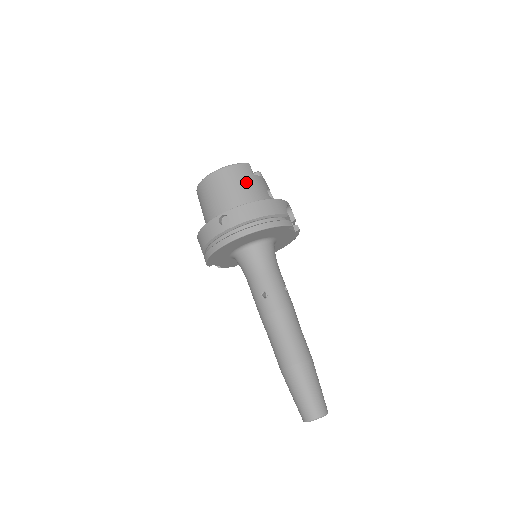
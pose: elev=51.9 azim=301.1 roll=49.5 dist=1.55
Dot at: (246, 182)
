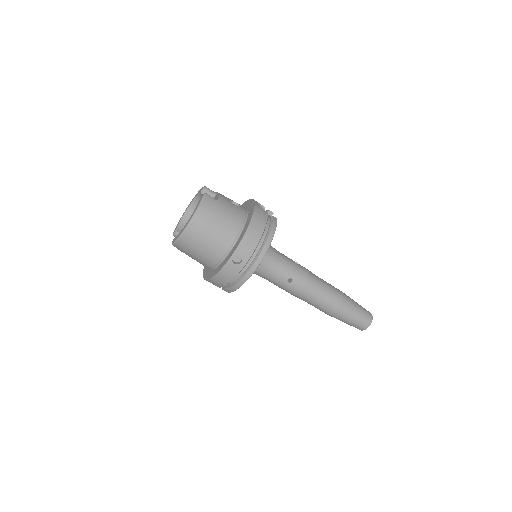
Dot at: (221, 213)
